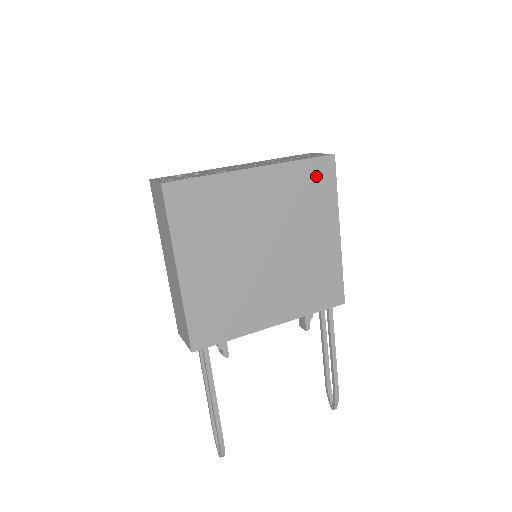
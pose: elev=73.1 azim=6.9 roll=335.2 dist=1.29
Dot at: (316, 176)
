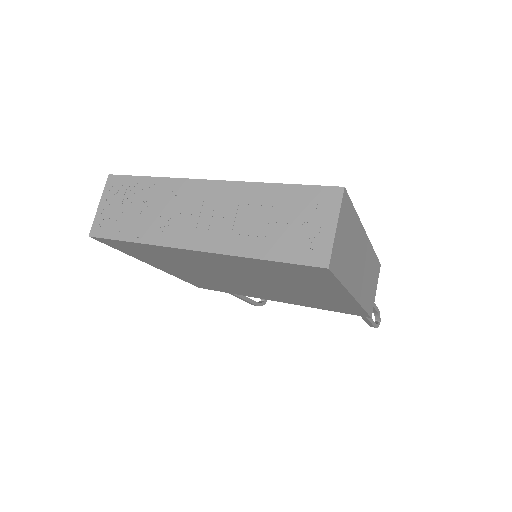
Dot at: (298, 271)
